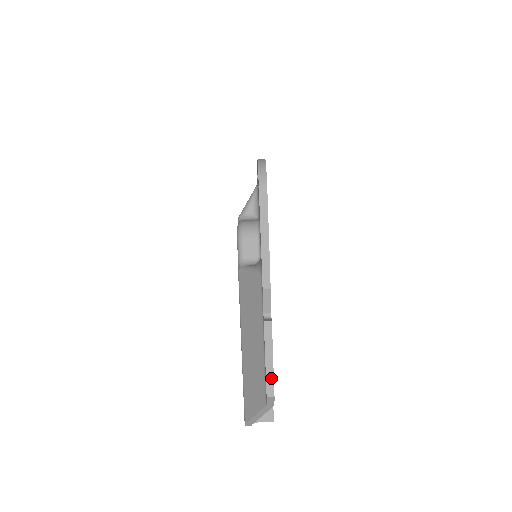
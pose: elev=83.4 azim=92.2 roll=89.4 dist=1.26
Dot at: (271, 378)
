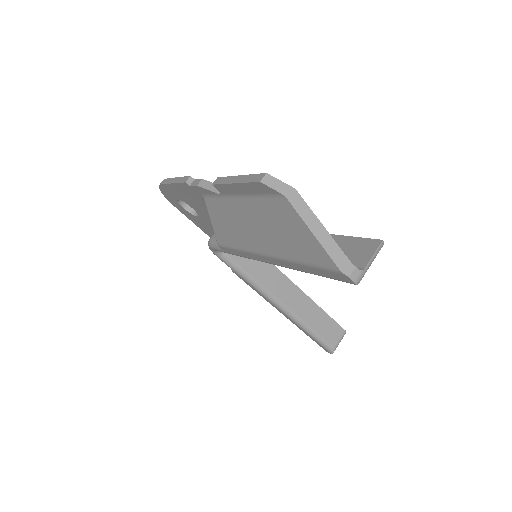
Dot at: (250, 177)
